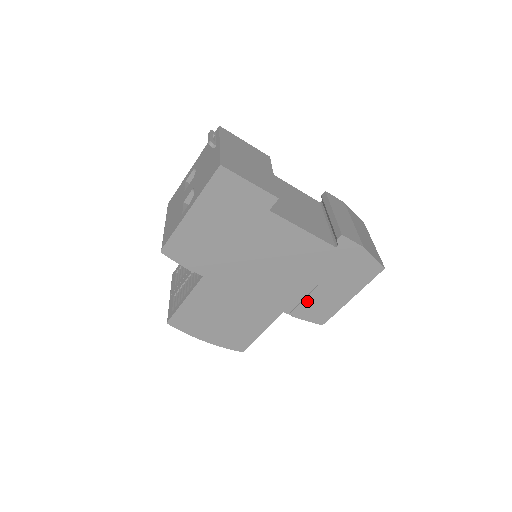
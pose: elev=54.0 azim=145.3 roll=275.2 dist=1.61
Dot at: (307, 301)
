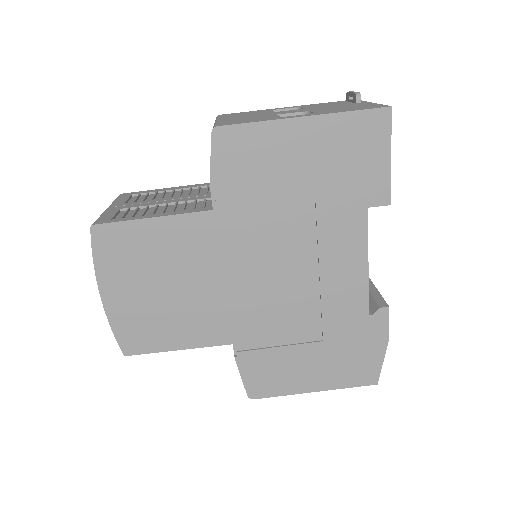
Dot at: (271, 353)
